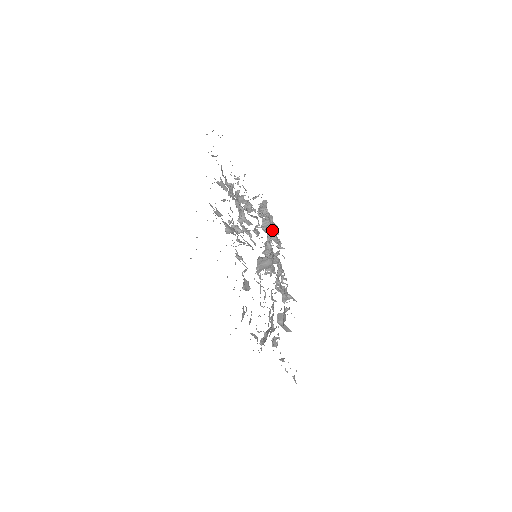
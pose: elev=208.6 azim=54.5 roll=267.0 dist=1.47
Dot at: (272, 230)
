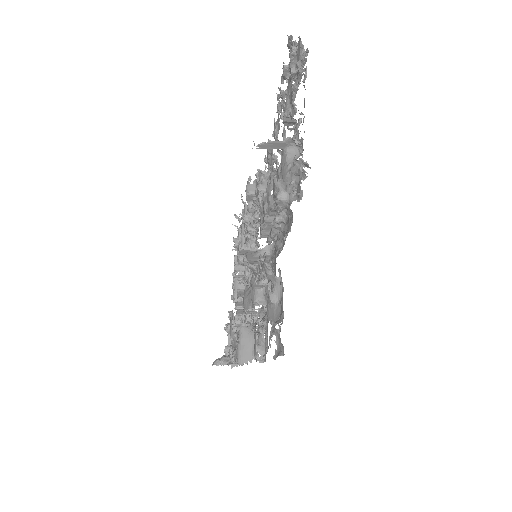
Dot at: occluded
